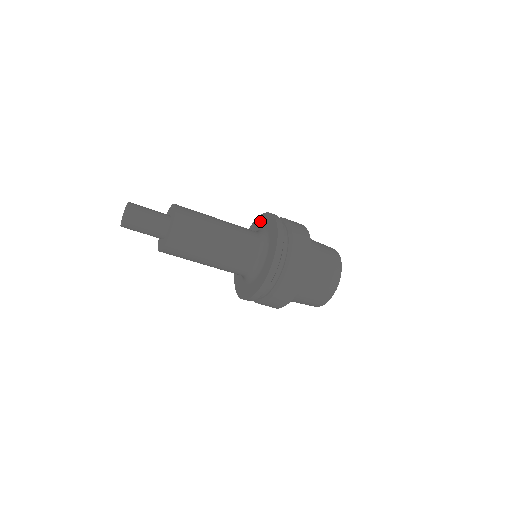
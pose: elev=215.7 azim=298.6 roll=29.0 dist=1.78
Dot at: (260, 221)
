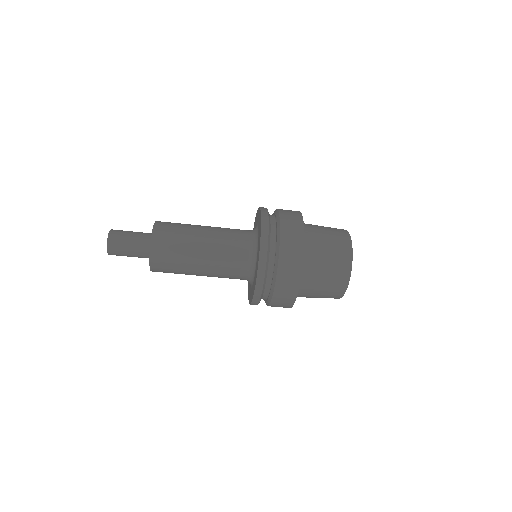
Dot at: occluded
